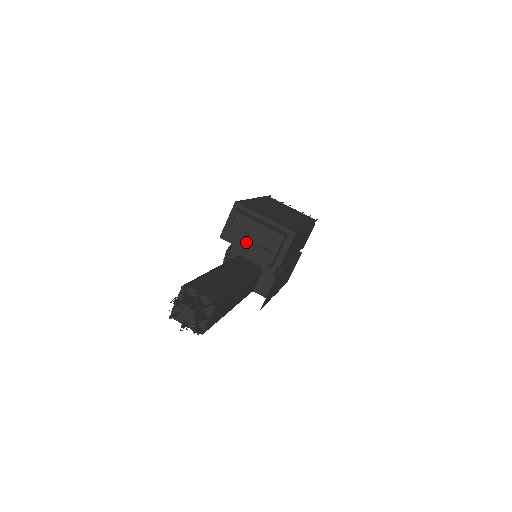
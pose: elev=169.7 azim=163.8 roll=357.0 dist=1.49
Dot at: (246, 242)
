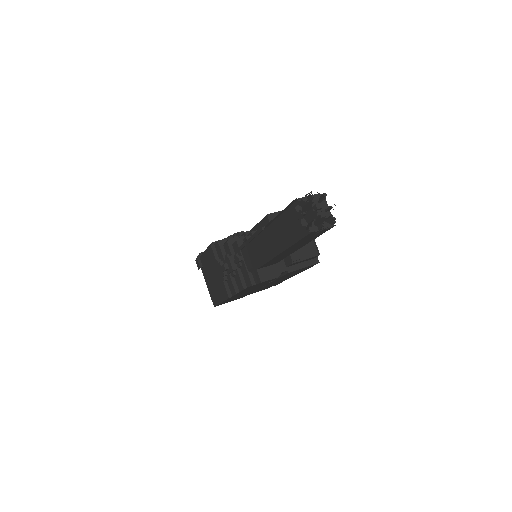
Dot at: occluded
